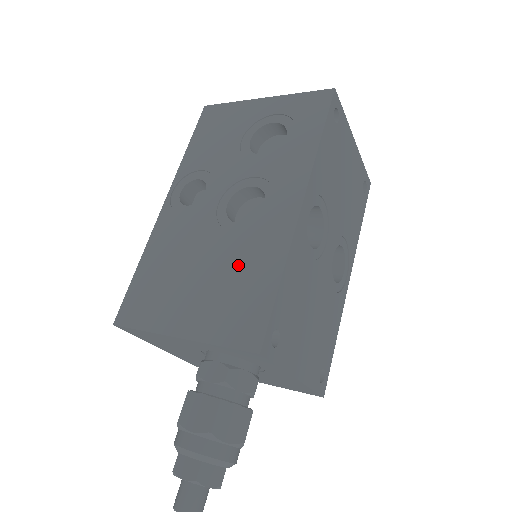
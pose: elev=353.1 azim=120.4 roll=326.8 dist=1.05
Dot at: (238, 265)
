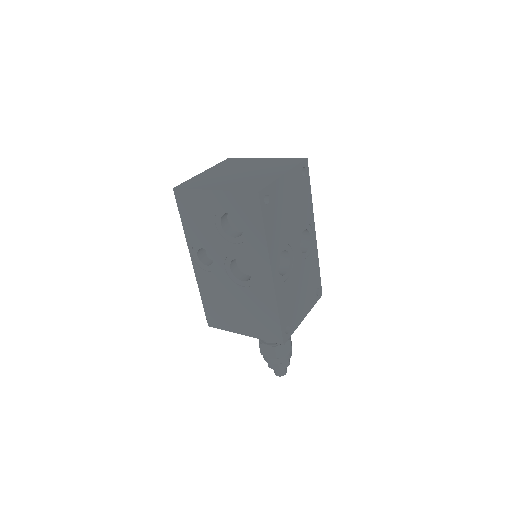
Dot at: (254, 305)
